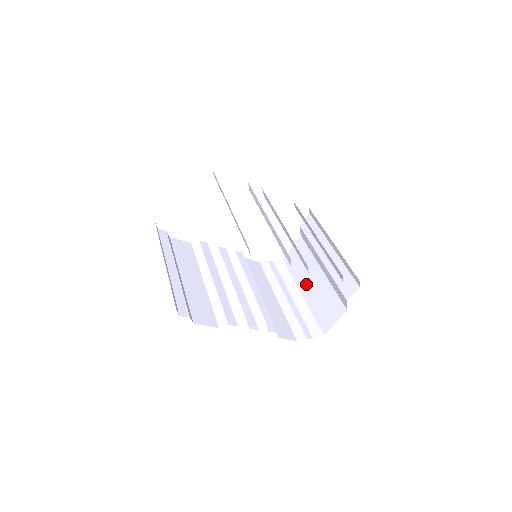
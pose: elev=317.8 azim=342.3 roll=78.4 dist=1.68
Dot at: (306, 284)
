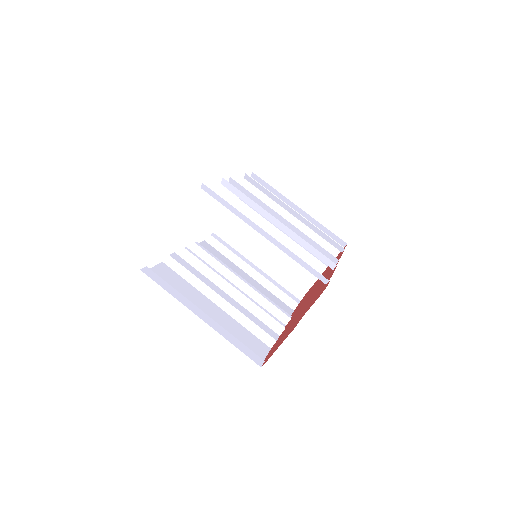
Dot at: (266, 249)
